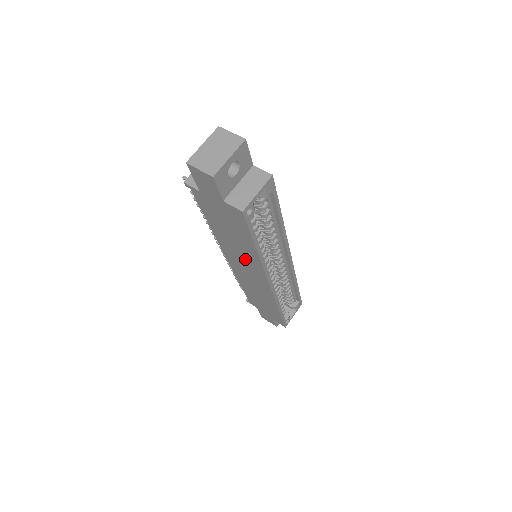
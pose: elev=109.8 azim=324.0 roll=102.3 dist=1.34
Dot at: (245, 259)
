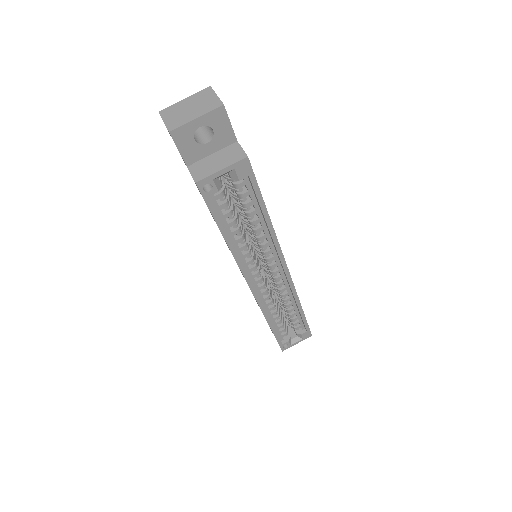
Dot at: occluded
